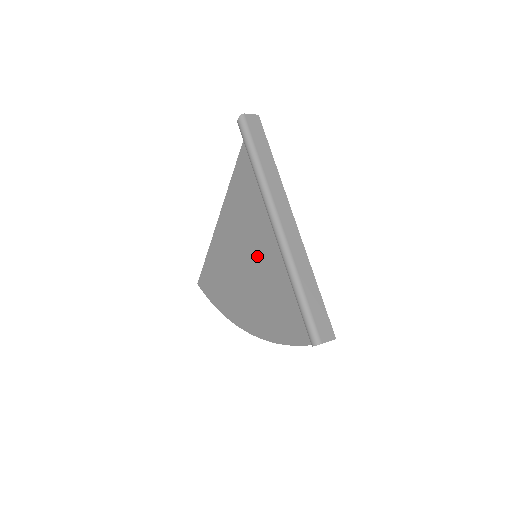
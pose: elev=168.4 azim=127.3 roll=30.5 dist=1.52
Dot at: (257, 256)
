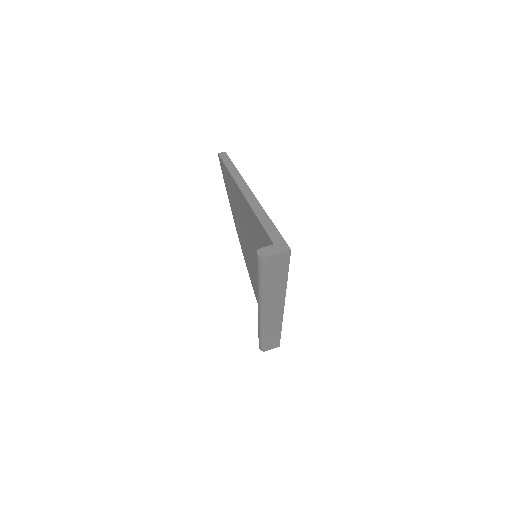
Dot at: (255, 263)
